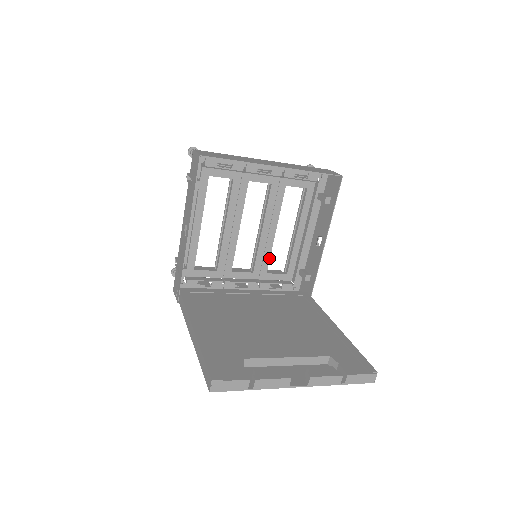
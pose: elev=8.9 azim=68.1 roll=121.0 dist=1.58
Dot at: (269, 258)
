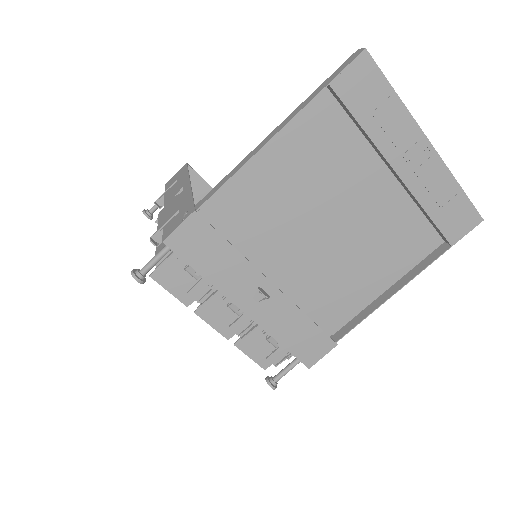
Dot at: occluded
